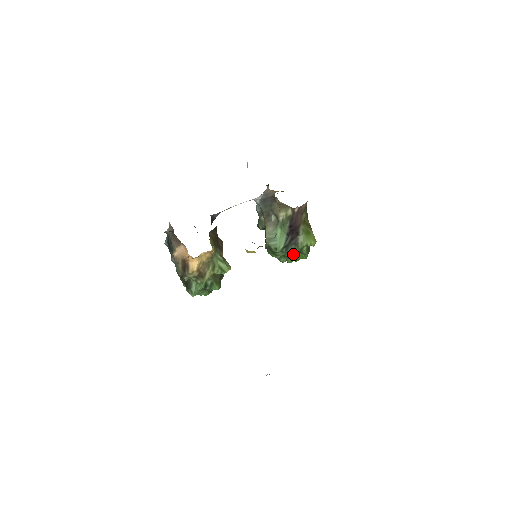
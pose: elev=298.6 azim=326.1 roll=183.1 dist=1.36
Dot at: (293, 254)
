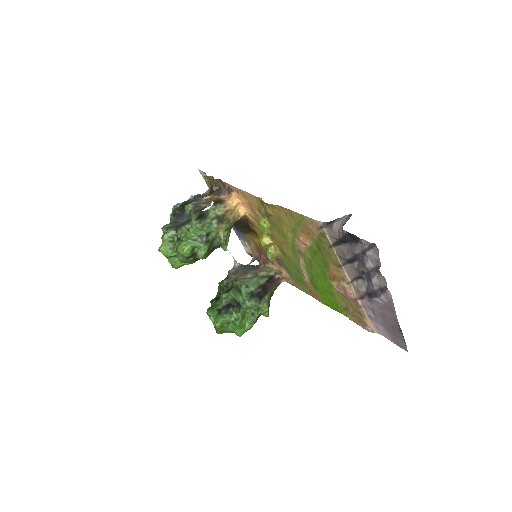
Dot at: (252, 305)
